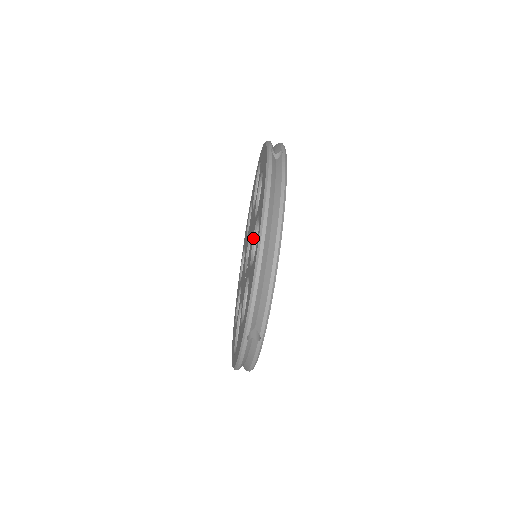
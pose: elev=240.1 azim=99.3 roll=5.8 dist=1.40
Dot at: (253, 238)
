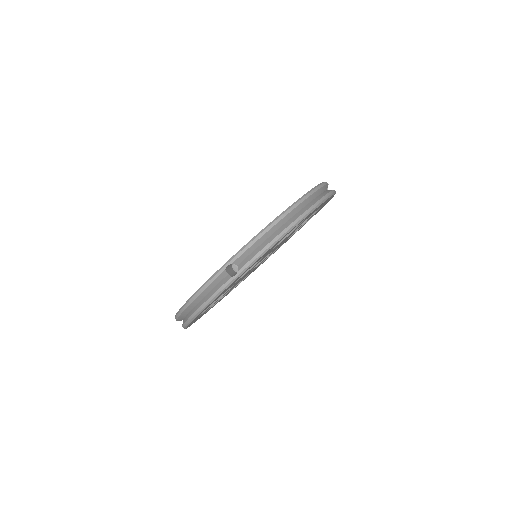
Dot at: occluded
